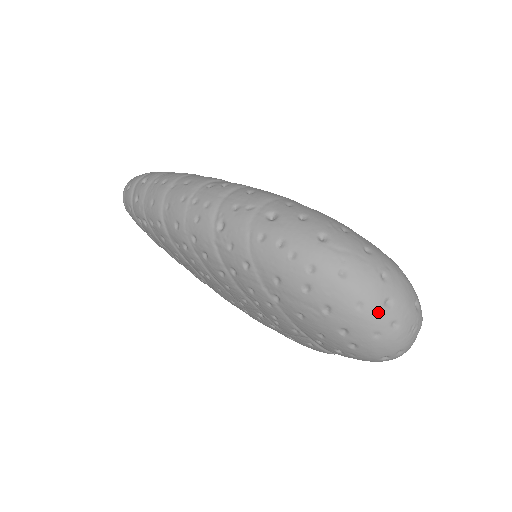
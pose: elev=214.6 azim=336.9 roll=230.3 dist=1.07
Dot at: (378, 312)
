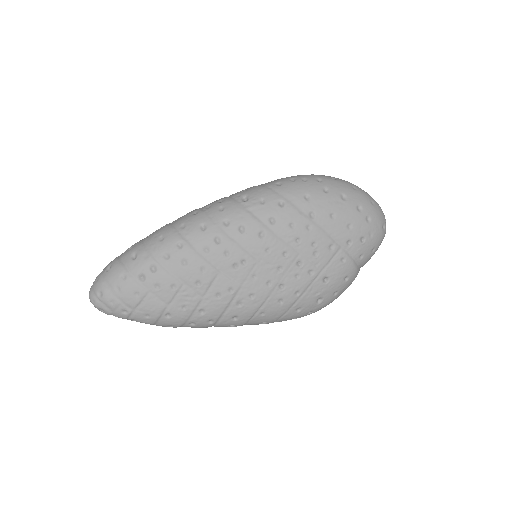
Dot at: (363, 190)
